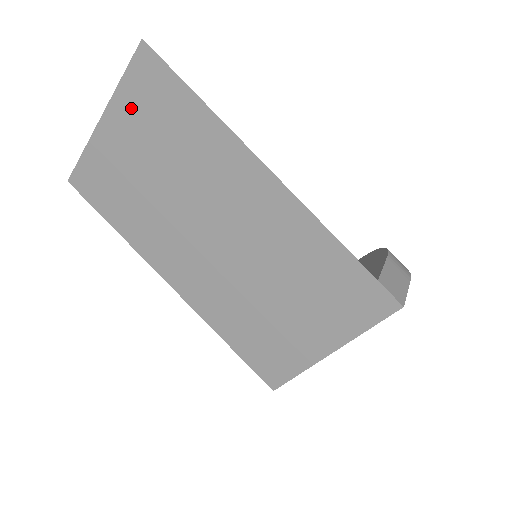
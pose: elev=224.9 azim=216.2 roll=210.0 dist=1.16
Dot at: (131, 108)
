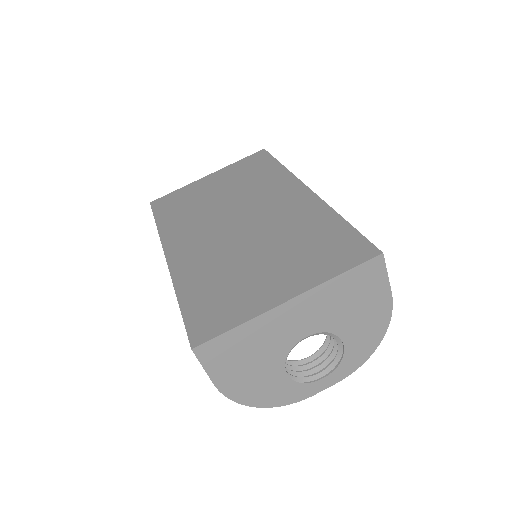
Dot at: (233, 170)
